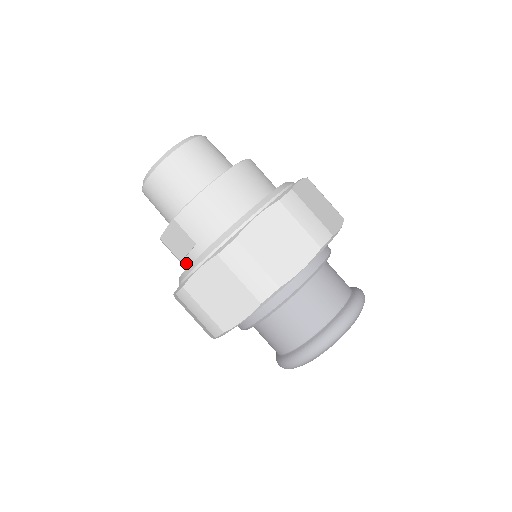
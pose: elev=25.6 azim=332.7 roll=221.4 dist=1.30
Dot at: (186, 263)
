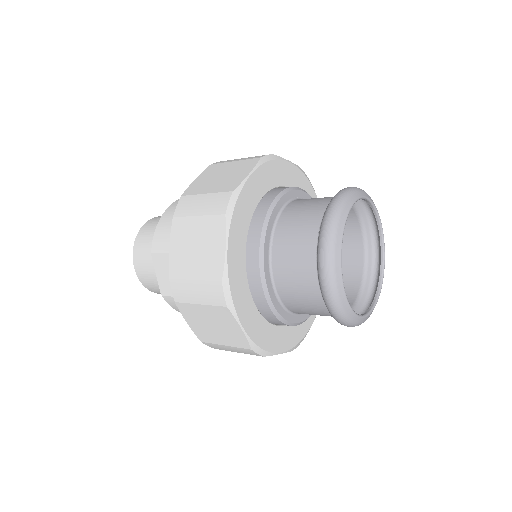
Dot at: occluded
